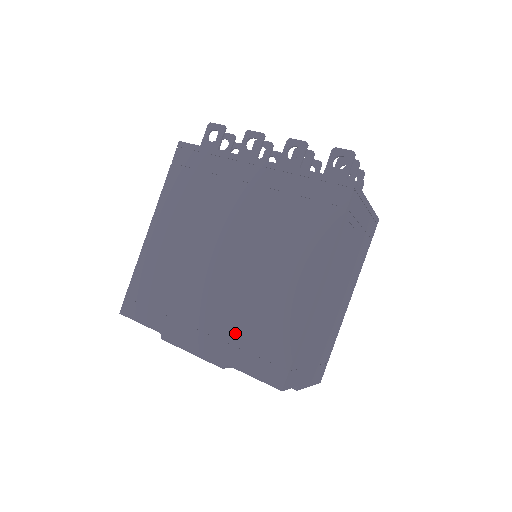
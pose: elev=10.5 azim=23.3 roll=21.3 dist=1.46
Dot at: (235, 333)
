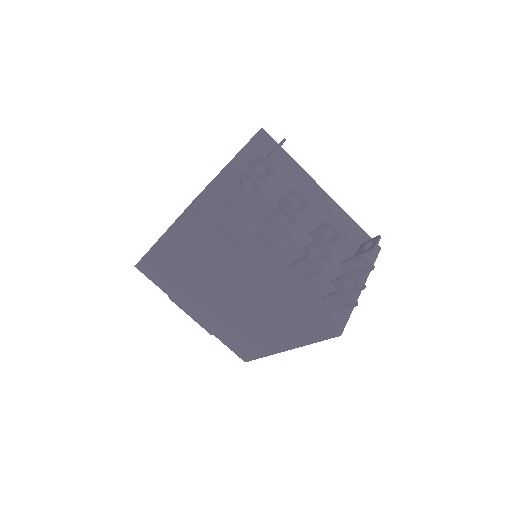
Dot at: (222, 329)
